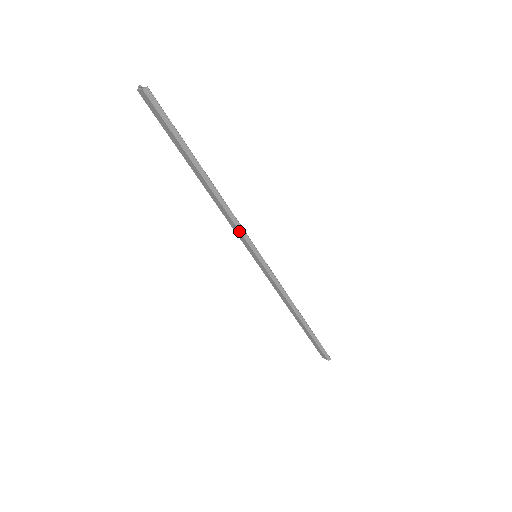
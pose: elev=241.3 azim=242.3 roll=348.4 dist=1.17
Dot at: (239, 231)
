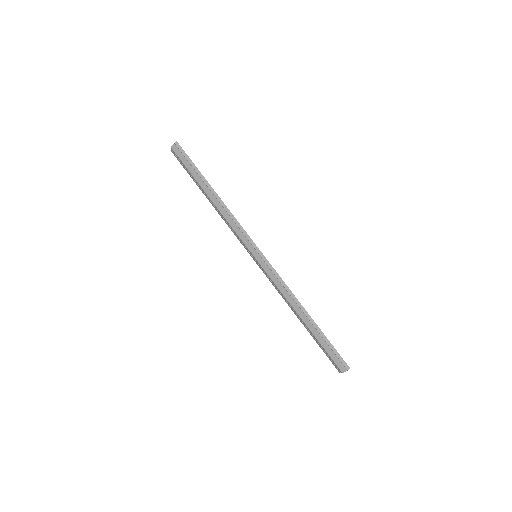
Dot at: (240, 230)
